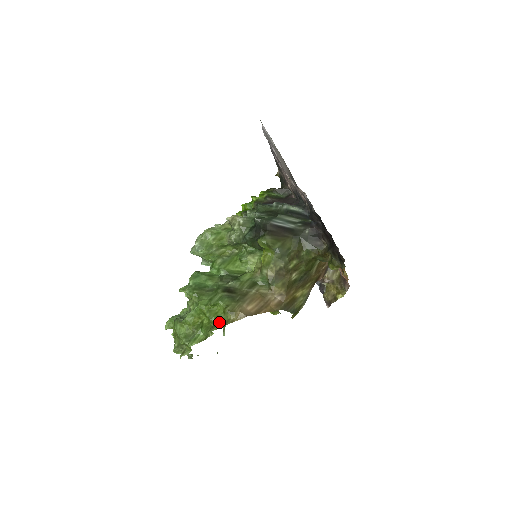
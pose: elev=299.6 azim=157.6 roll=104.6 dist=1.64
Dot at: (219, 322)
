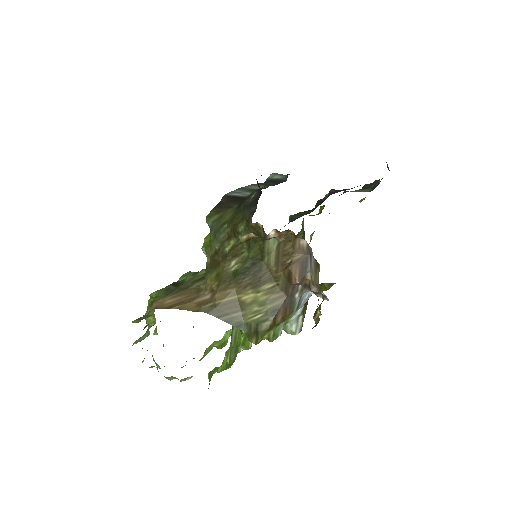
Dot at: (145, 316)
